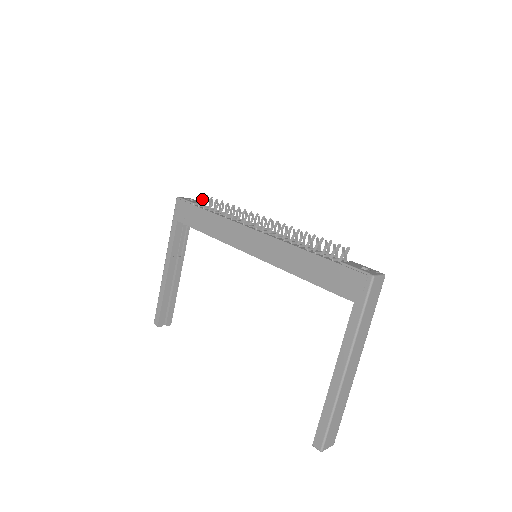
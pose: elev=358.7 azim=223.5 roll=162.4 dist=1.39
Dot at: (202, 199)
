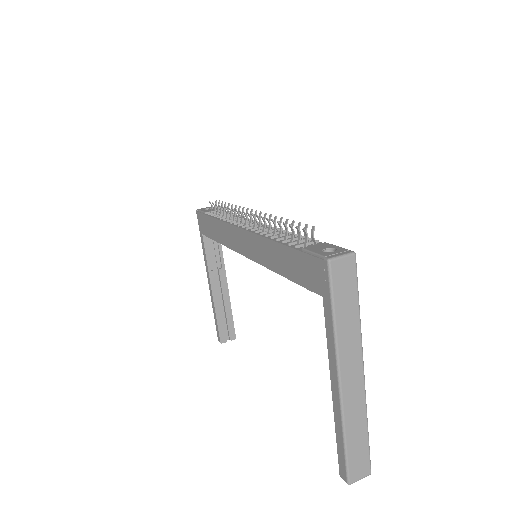
Dot at: (212, 206)
